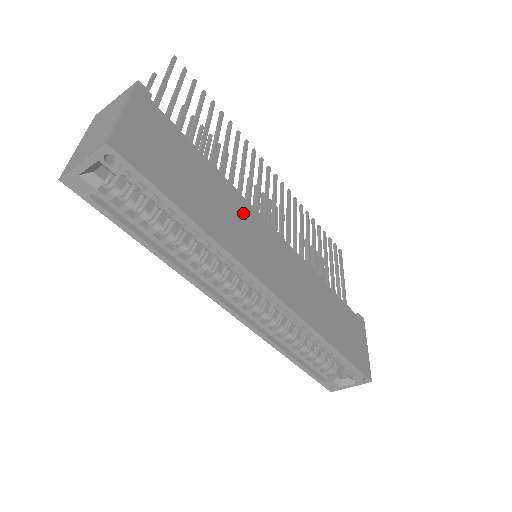
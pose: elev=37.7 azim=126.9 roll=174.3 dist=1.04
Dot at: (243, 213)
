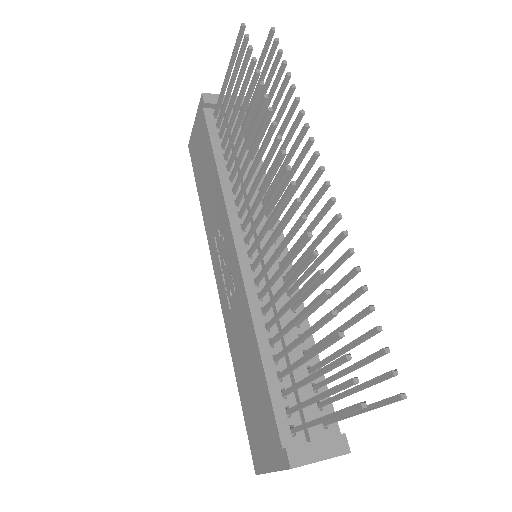
Dot at: occluded
